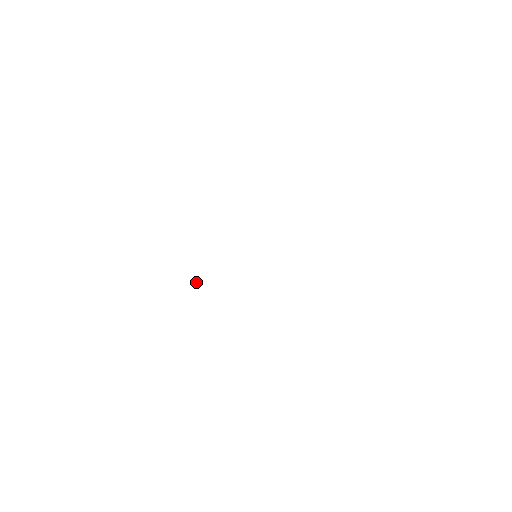
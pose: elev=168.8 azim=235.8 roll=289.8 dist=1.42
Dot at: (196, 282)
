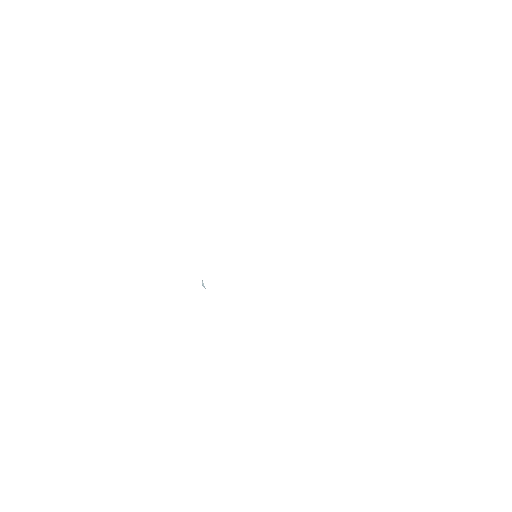
Dot at: occluded
